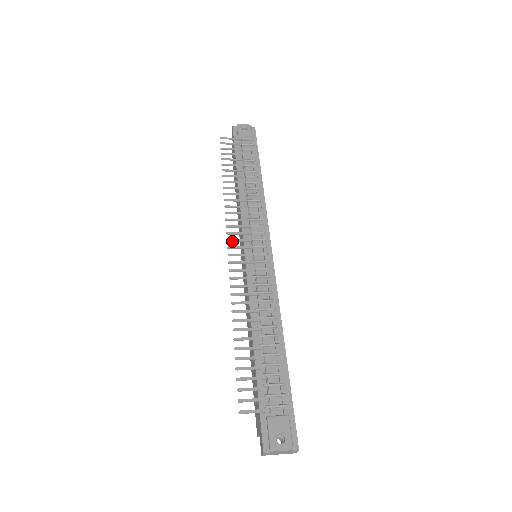
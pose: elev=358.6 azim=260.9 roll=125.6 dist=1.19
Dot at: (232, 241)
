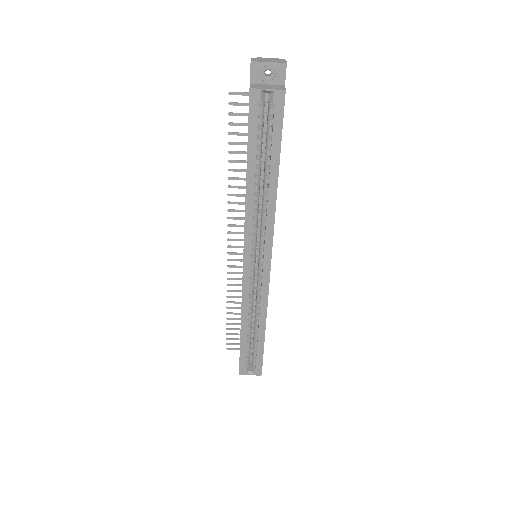
Dot at: (232, 253)
